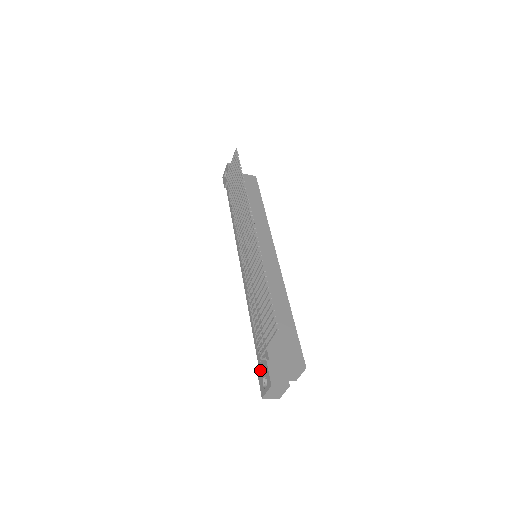
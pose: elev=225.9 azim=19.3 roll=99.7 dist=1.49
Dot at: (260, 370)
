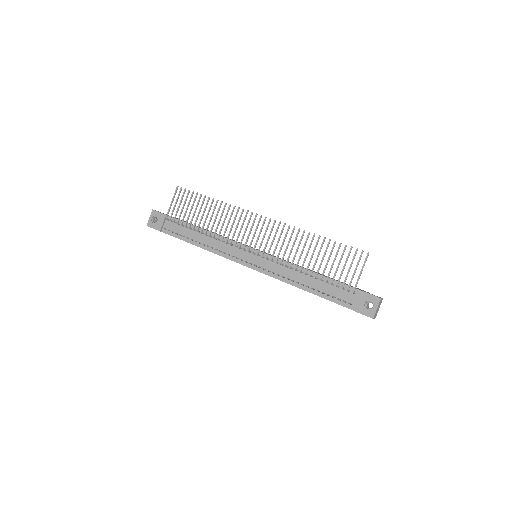
Dot at: (355, 304)
